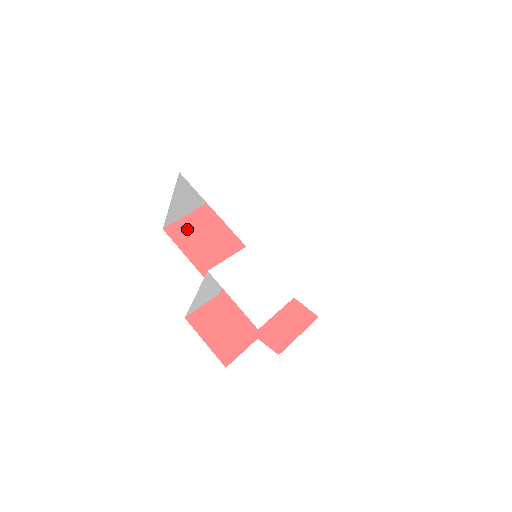
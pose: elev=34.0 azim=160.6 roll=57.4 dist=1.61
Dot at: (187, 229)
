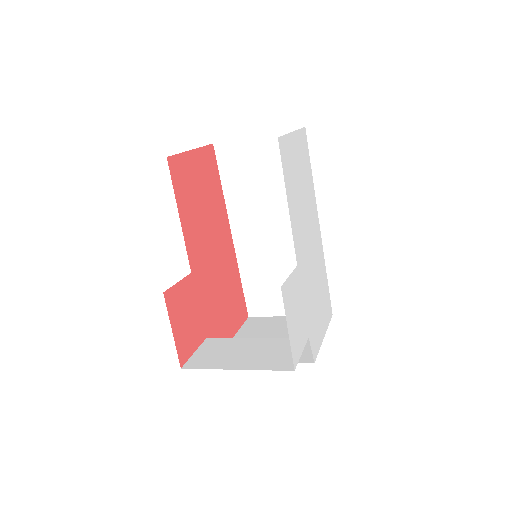
Dot at: (184, 171)
